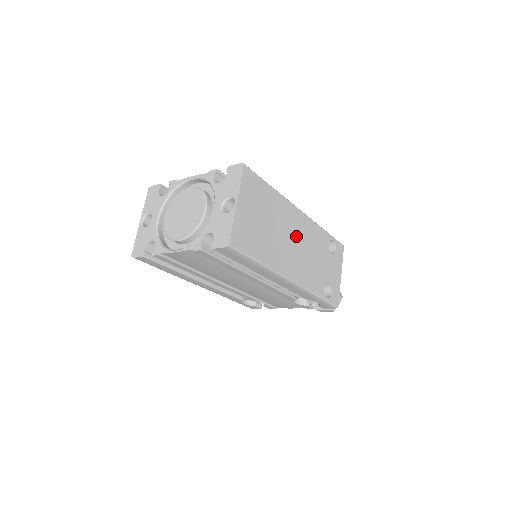
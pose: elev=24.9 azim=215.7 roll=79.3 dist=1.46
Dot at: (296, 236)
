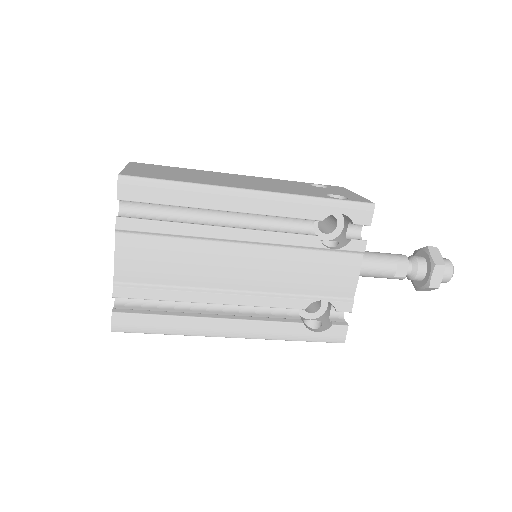
Dot at: occluded
